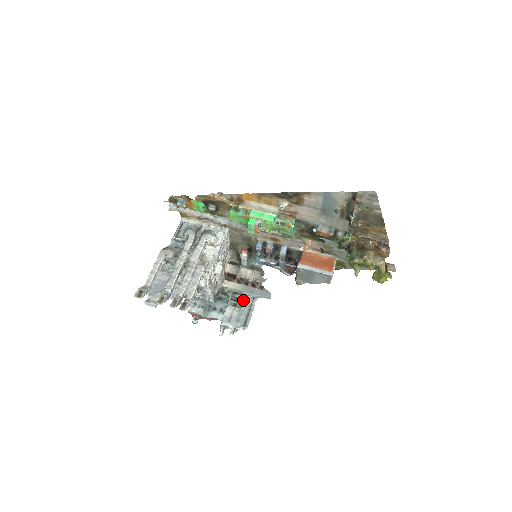
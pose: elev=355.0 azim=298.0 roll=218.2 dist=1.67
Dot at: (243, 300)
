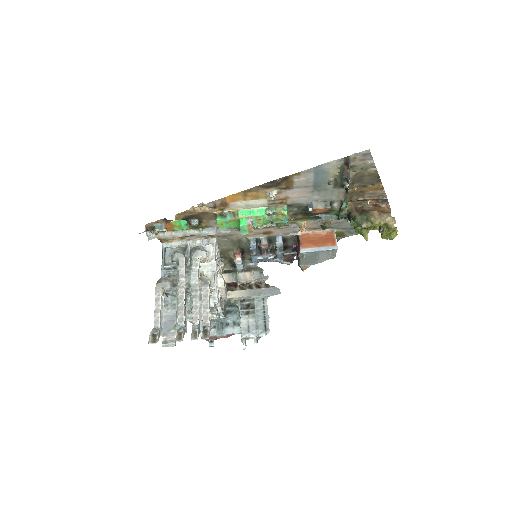
Dot at: (254, 305)
